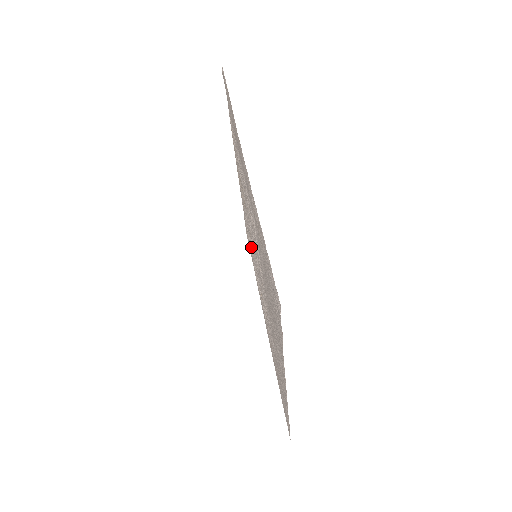
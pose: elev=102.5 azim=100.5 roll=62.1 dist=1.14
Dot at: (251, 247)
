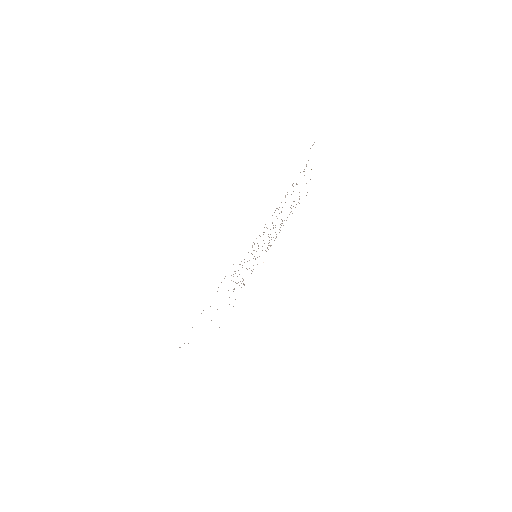
Dot at: occluded
